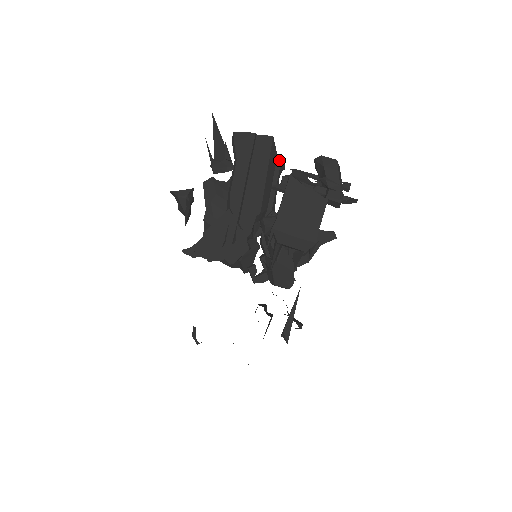
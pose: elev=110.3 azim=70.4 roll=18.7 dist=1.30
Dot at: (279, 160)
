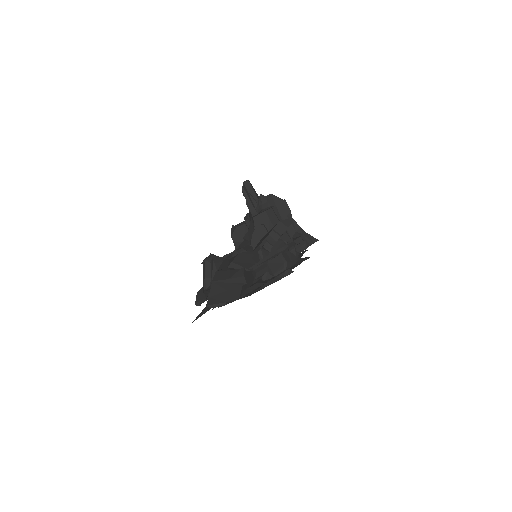
Dot at: (246, 283)
